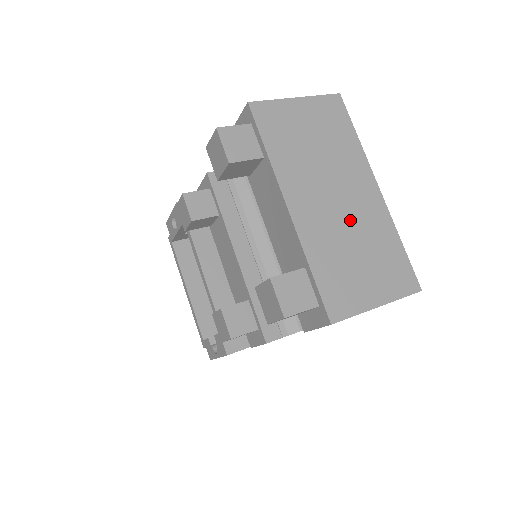
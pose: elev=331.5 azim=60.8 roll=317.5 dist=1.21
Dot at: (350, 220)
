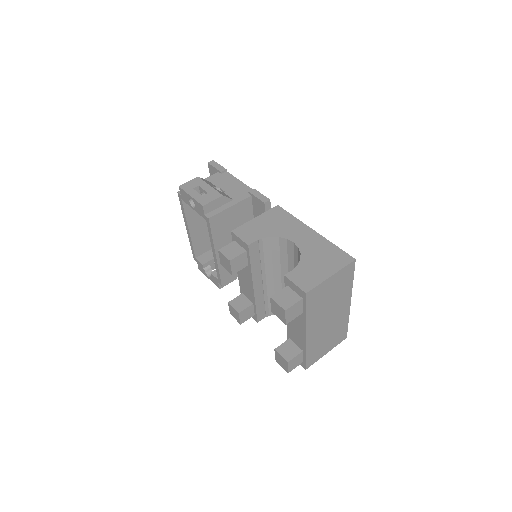
Dot at: (331, 325)
